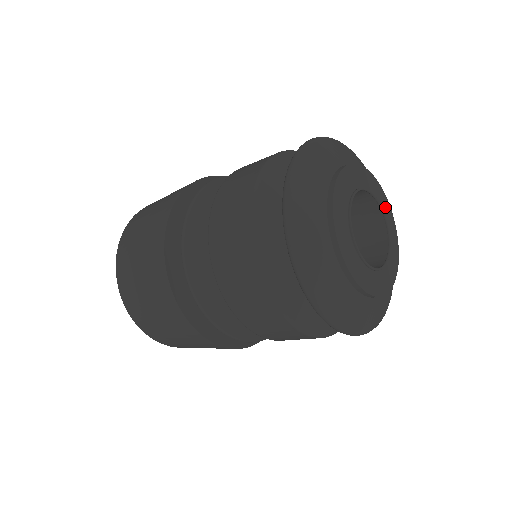
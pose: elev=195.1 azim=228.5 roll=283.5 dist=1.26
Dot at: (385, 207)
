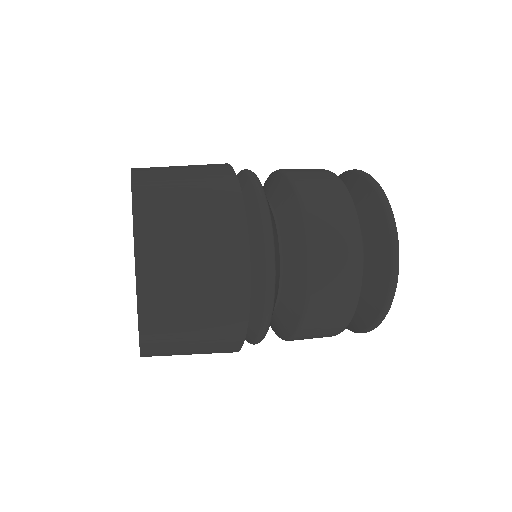
Dot at: occluded
